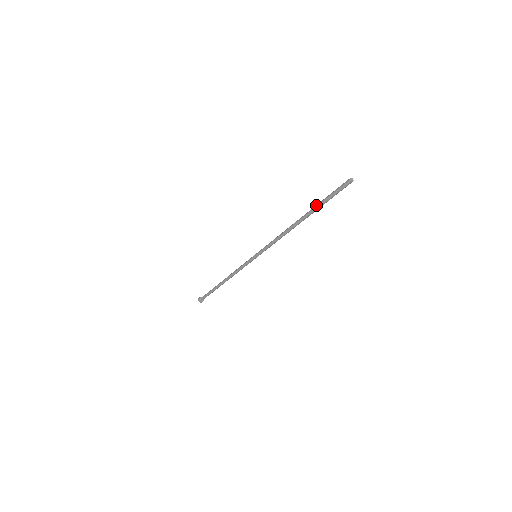
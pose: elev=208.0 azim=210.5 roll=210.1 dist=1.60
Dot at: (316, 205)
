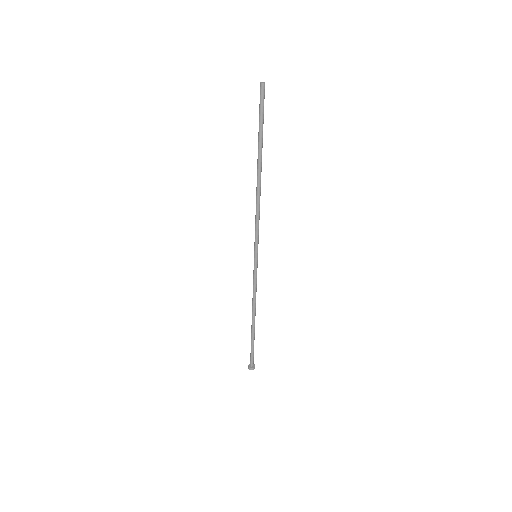
Dot at: occluded
